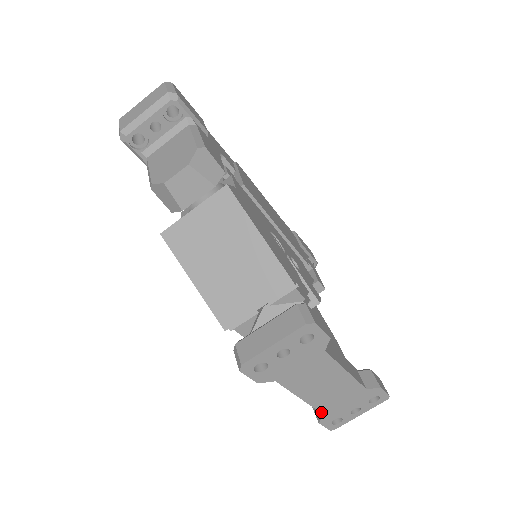
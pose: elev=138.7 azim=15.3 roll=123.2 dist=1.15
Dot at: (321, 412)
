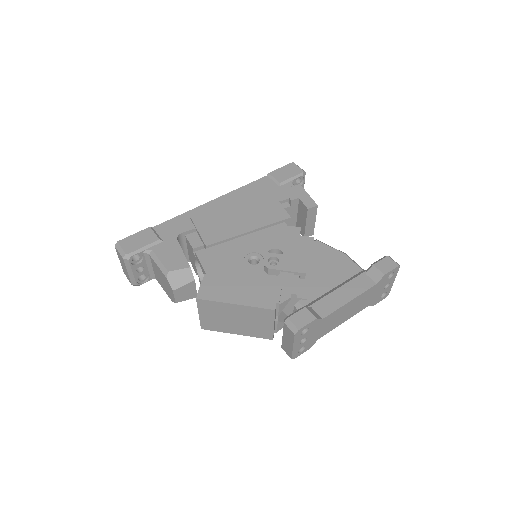
Dot at: occluded
